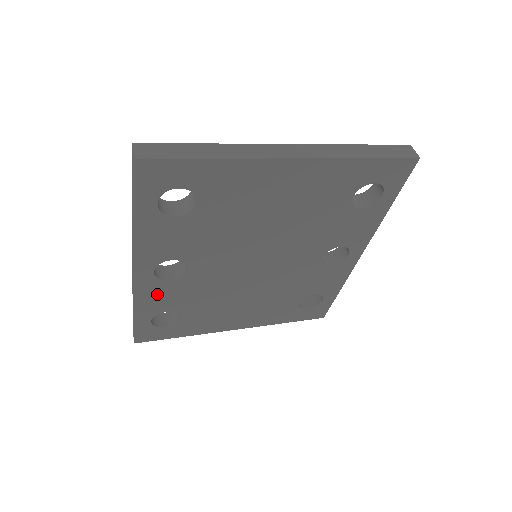
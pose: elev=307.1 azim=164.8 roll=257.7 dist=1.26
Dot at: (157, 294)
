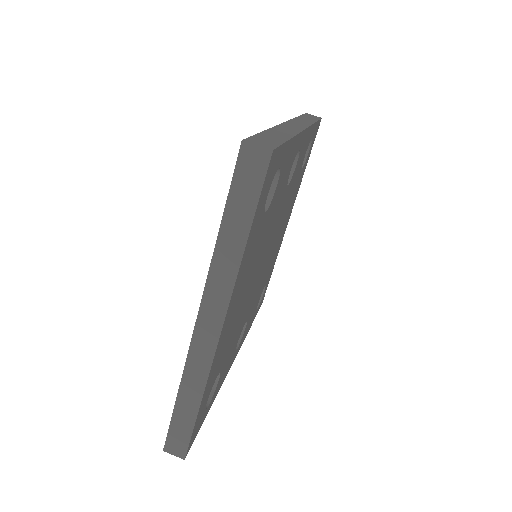
Dot at: (248, 326)
